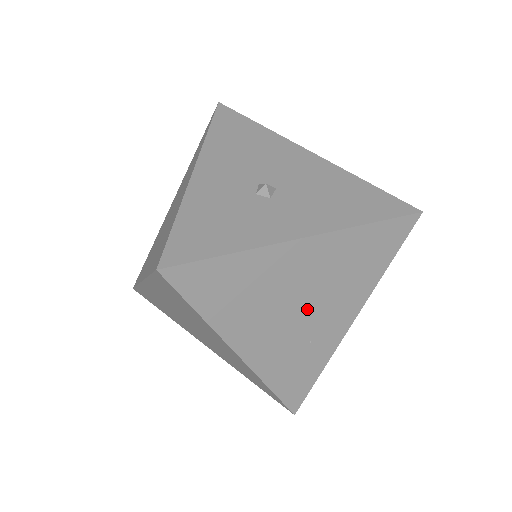
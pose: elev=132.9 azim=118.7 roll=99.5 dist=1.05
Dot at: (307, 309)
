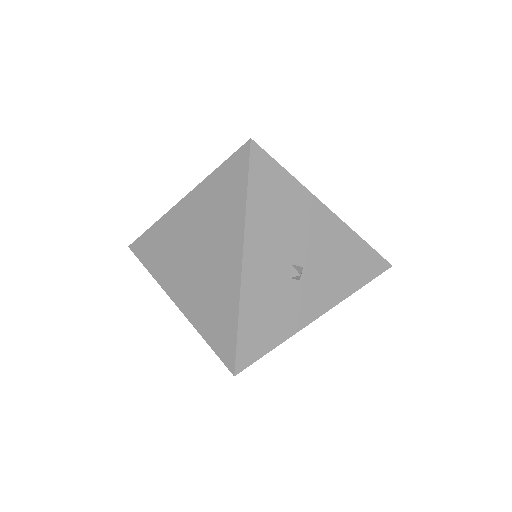
Dot at: occluded
